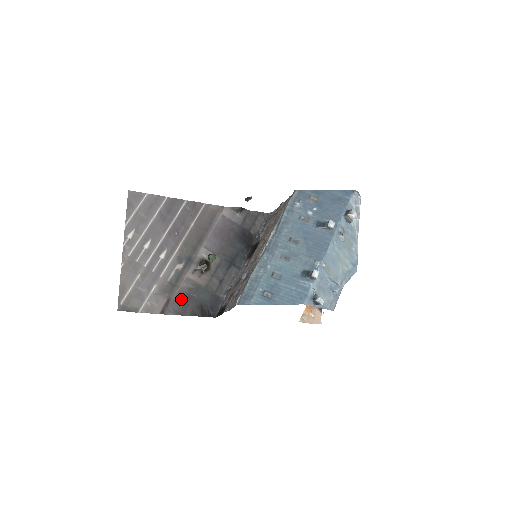
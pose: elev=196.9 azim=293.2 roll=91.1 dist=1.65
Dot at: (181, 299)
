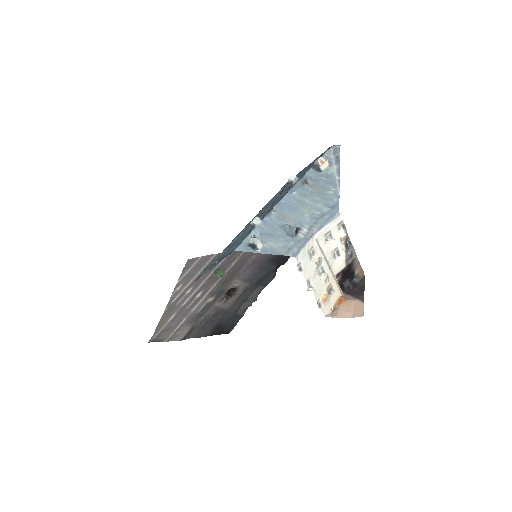
Dot at: (203, 324)
